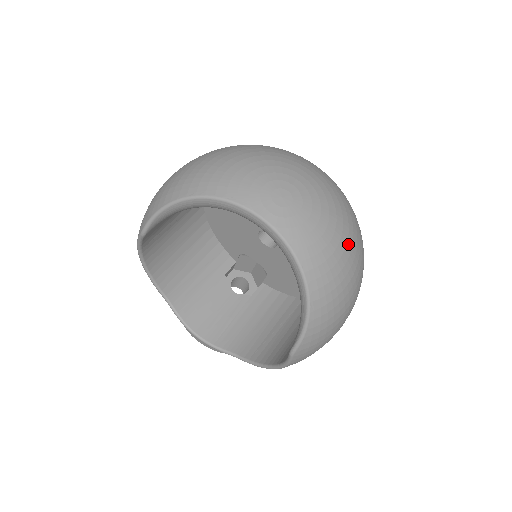
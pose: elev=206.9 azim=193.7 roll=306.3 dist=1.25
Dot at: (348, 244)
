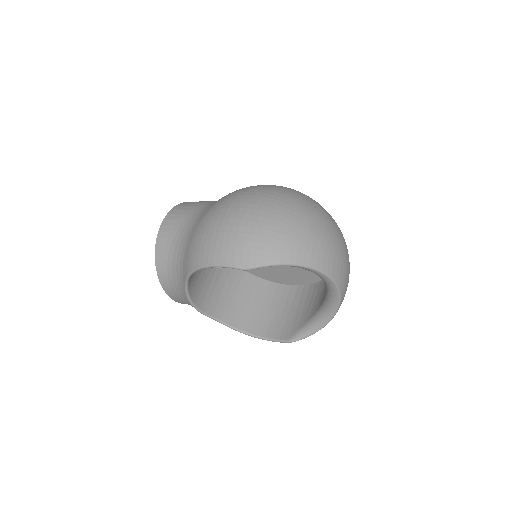
Dot at: occluded
